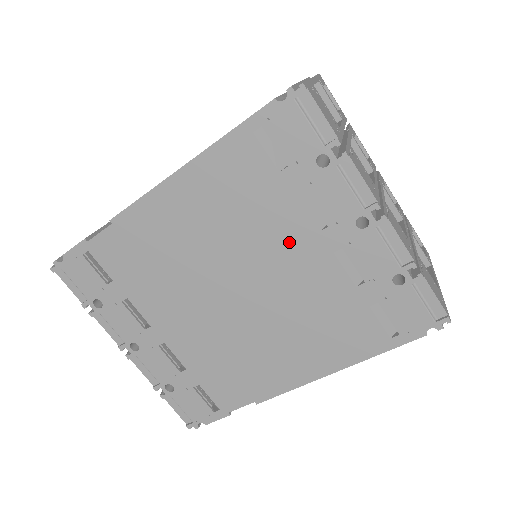
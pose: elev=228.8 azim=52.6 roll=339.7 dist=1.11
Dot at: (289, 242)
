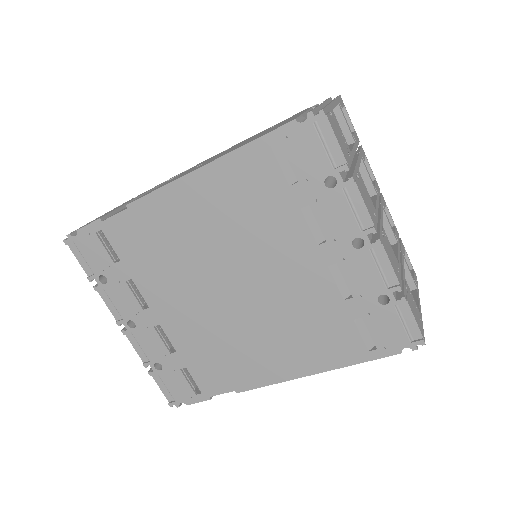
Dot at: (289, 250)
